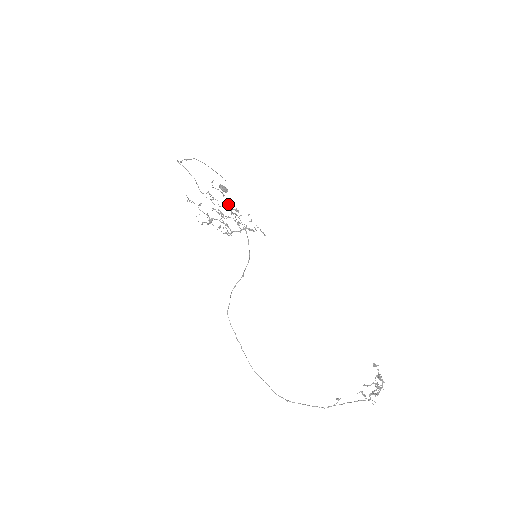
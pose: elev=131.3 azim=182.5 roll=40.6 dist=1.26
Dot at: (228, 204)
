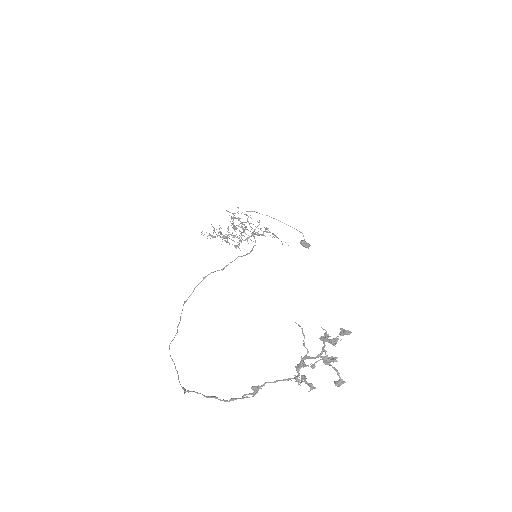
Dot at: occluded
